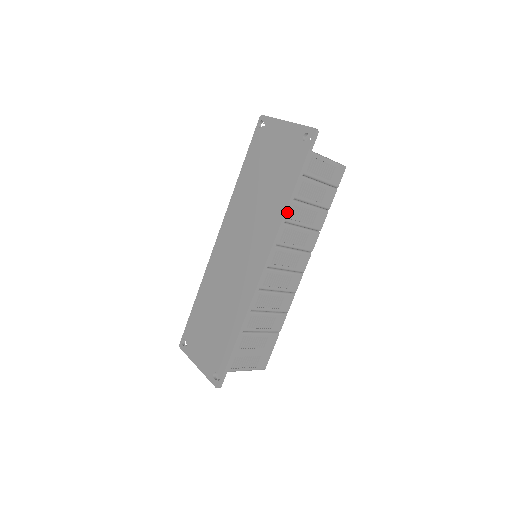
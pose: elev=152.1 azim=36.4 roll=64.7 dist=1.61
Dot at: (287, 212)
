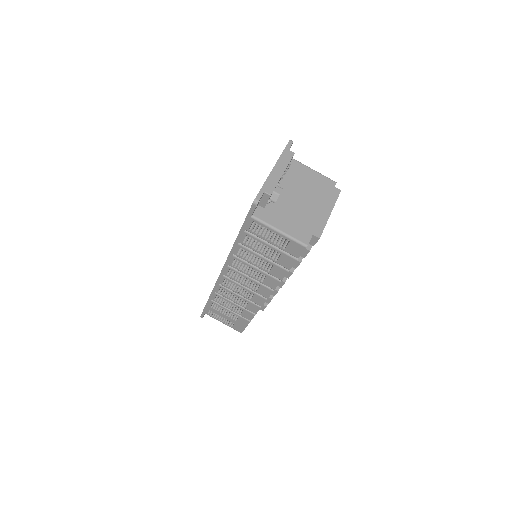
Dot at: (234, 249)
